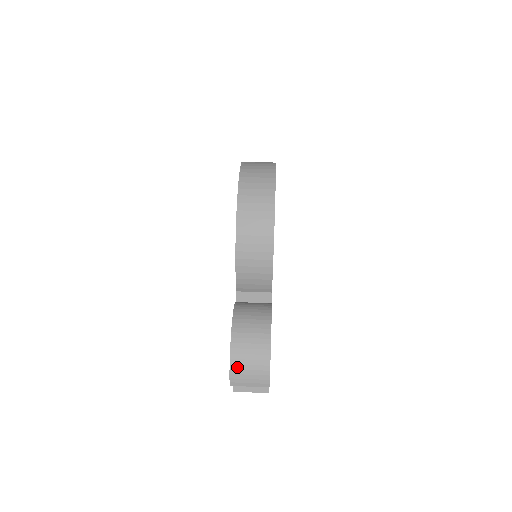
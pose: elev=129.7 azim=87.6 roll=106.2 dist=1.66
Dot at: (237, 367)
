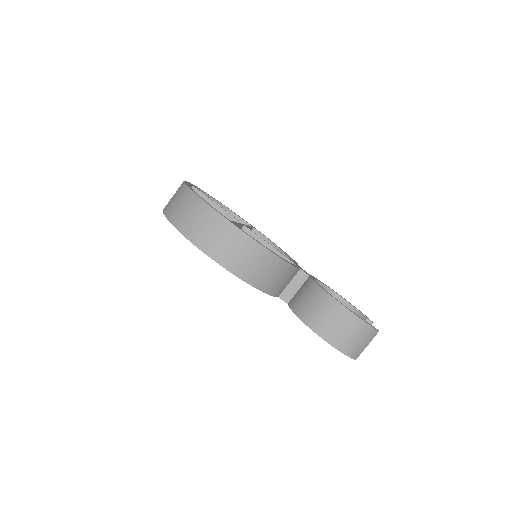
Dot at: (349, 349)
